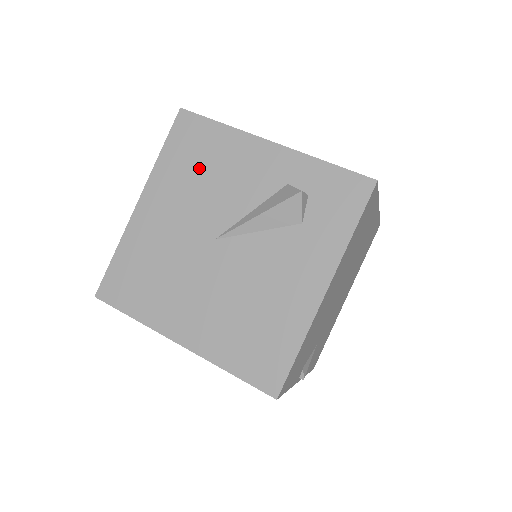
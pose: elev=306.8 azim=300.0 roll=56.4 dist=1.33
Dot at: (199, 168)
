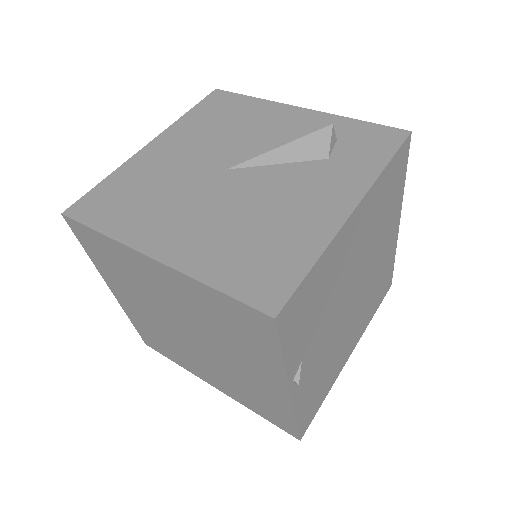
Dot at: (223, 122)
